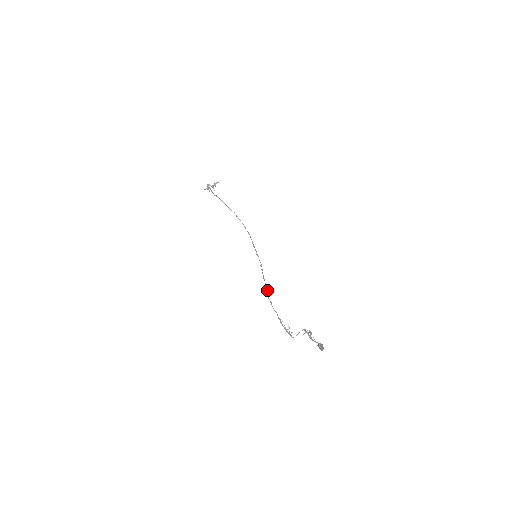
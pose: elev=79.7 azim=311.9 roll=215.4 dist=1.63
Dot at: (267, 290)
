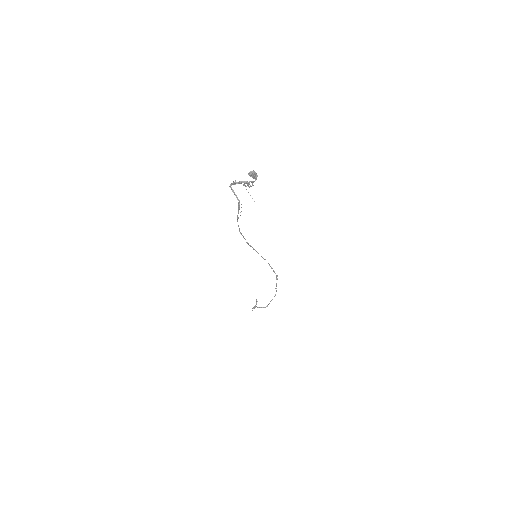
Dot at: (242, 235)
